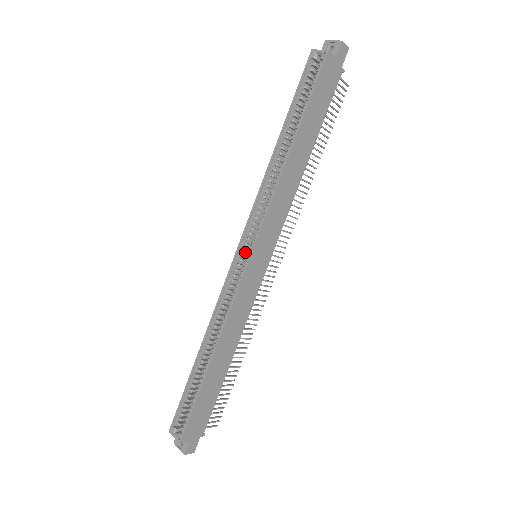
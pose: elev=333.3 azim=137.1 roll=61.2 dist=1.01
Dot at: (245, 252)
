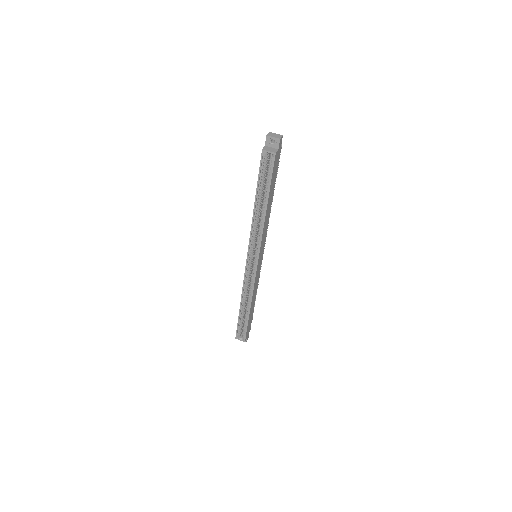
Dot at: (250, 258)
